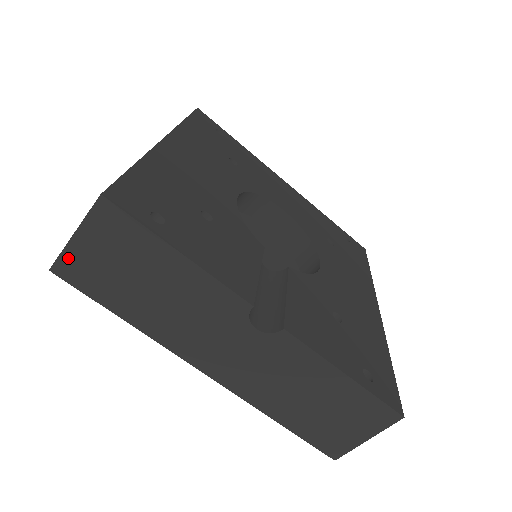
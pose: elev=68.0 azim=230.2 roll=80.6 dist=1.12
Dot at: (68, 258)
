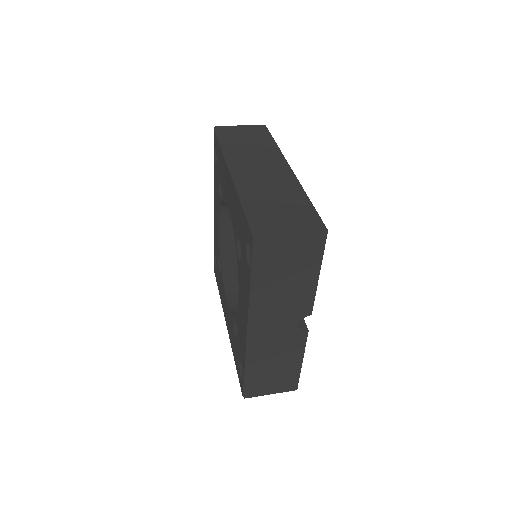
Dot at: (274, 240)
